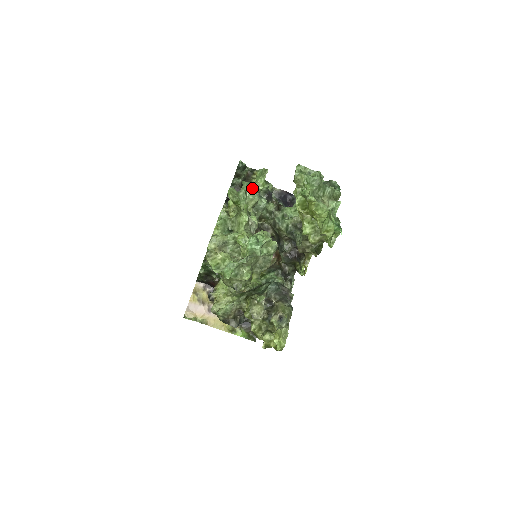
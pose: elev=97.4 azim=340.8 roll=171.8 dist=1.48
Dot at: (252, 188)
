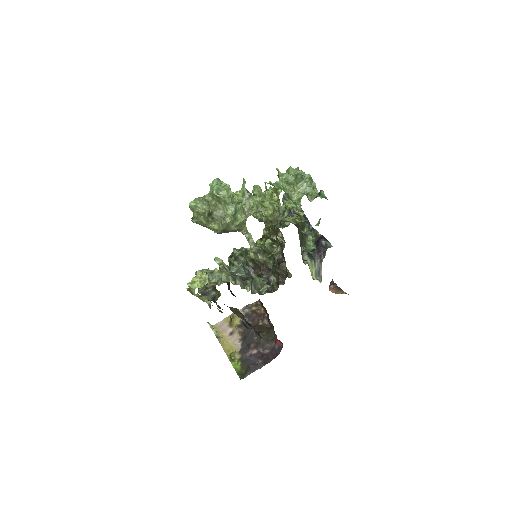
Dot at: occluded
